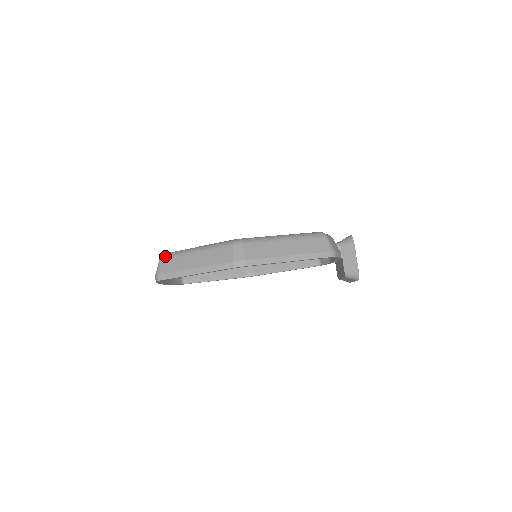
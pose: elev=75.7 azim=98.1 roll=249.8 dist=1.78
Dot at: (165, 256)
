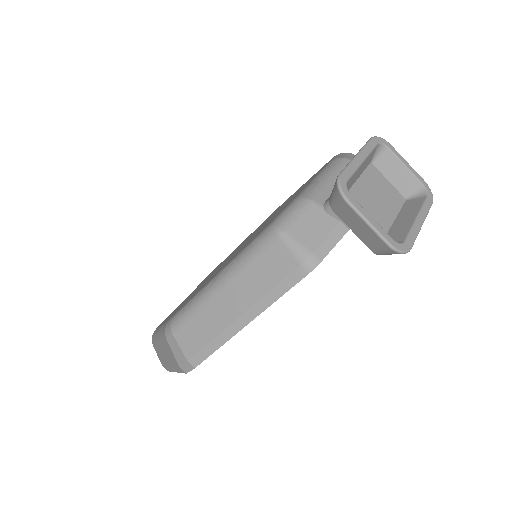
Dot at: (152, 341)
